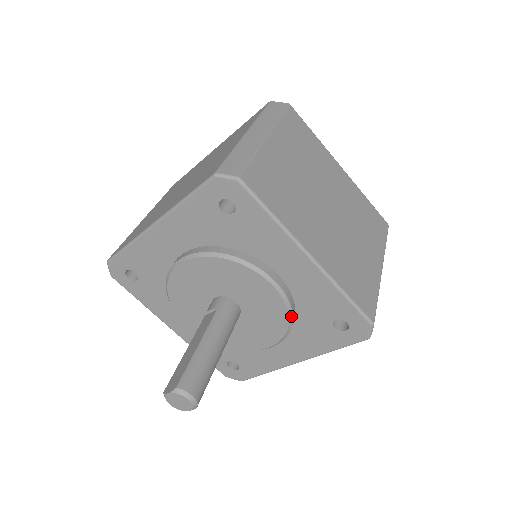
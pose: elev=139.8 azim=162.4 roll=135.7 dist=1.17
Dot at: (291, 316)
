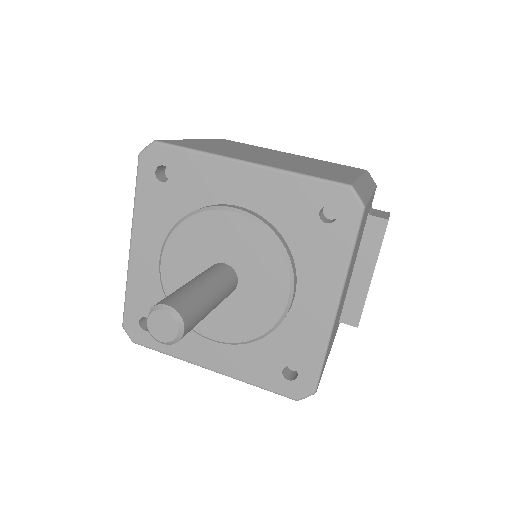
Dot at: (275, 236)
